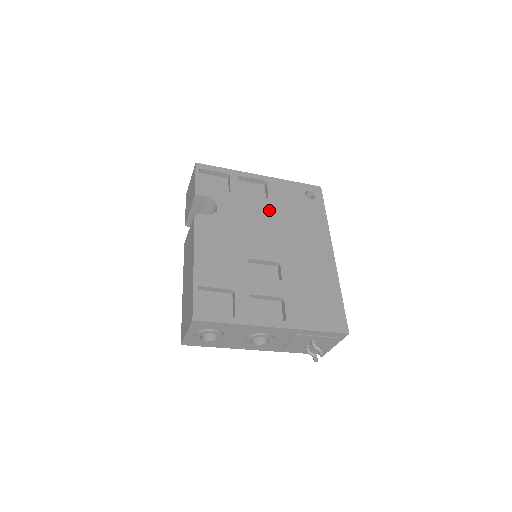
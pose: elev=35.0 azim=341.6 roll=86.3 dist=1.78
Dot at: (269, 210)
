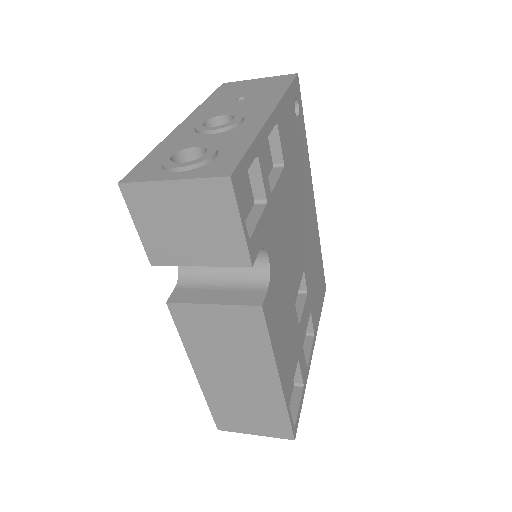
Dot at: (288, 191)
